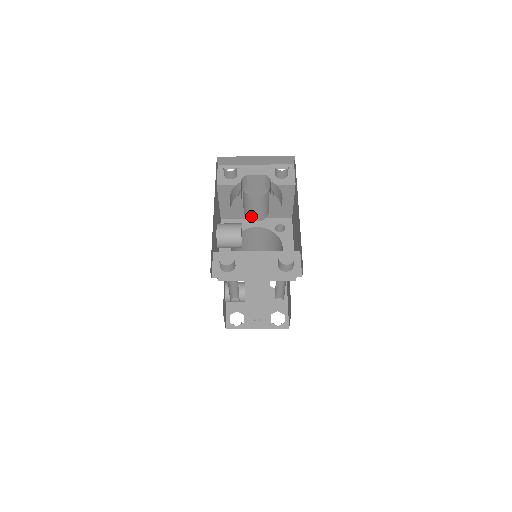
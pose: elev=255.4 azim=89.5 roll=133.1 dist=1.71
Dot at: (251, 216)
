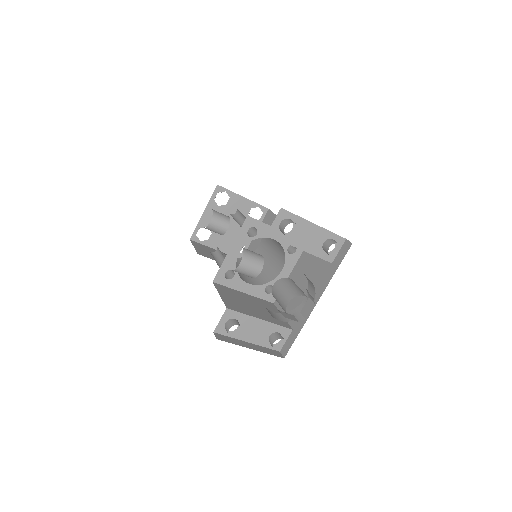
Dot at: occluded
